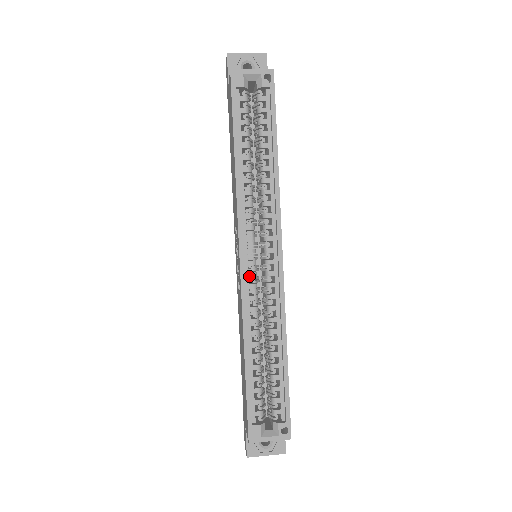
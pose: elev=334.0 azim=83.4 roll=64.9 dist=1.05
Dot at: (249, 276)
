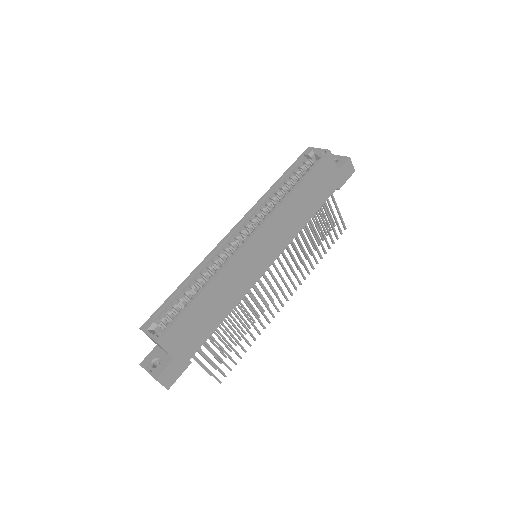
Dot at: (229, 242)
